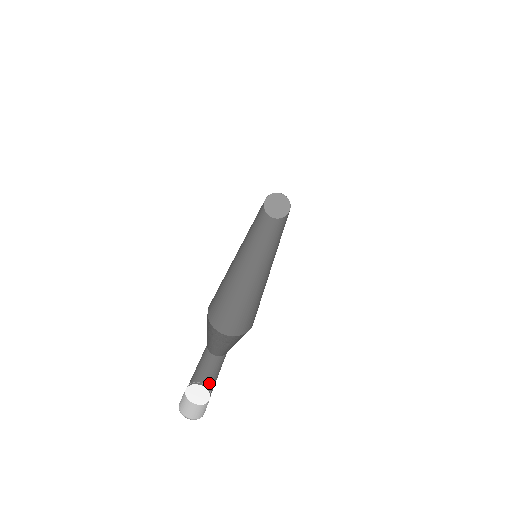
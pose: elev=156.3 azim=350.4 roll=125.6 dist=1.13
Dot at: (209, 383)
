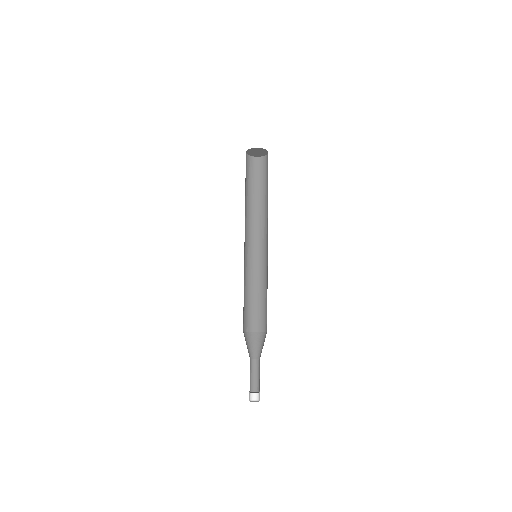
Dot at: (257, 379)
